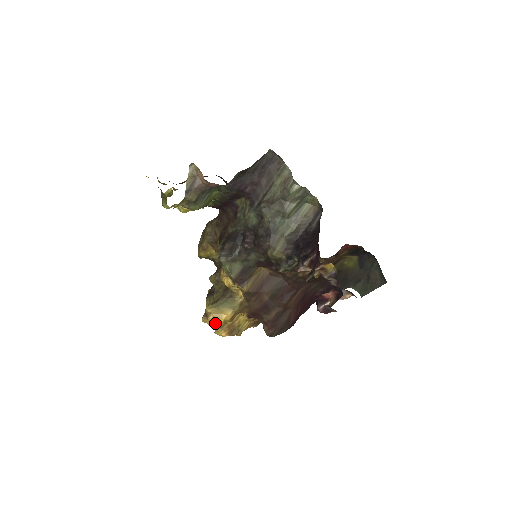
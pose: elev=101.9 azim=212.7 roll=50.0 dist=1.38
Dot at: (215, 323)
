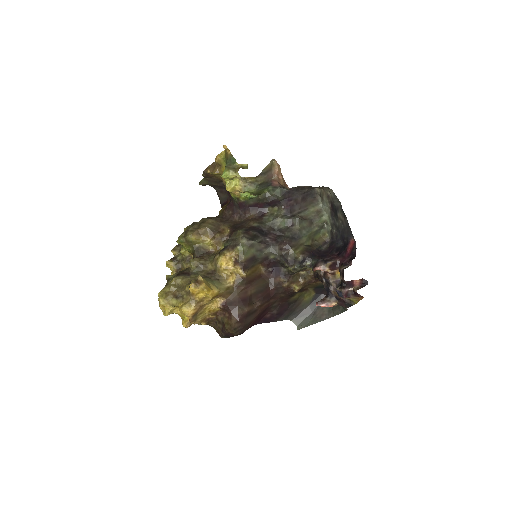
Dot at: (196, 295)
